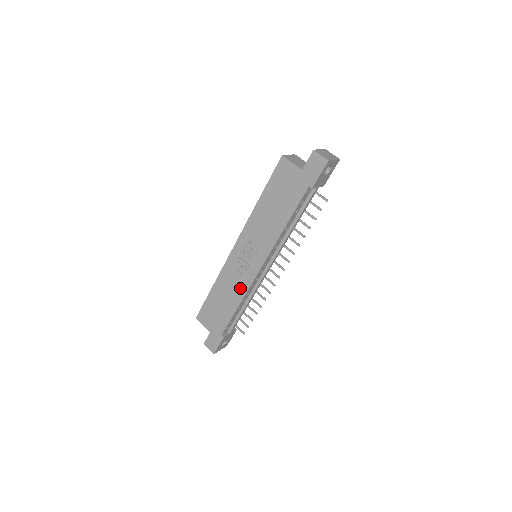
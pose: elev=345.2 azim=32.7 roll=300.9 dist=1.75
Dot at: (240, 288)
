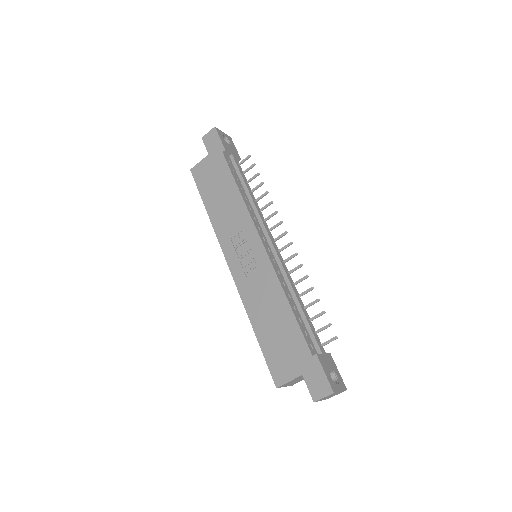
Dot at: (270, 285)
